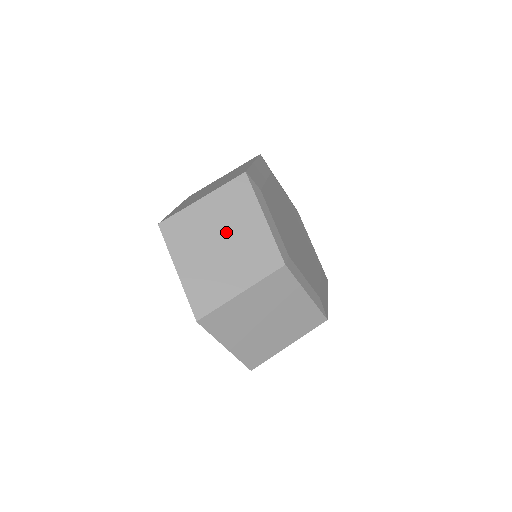
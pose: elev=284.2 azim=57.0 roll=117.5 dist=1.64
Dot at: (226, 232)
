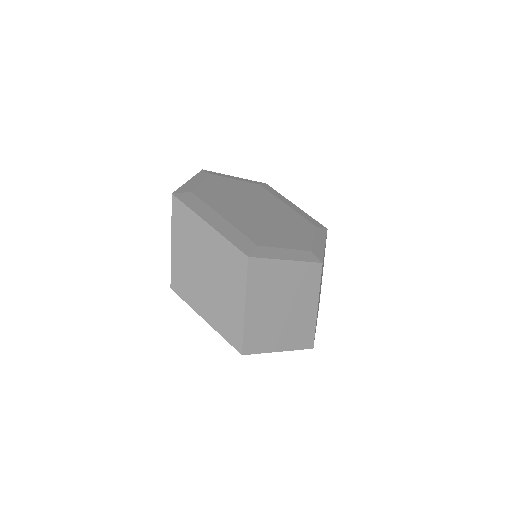
Dot at: (279, 299)
